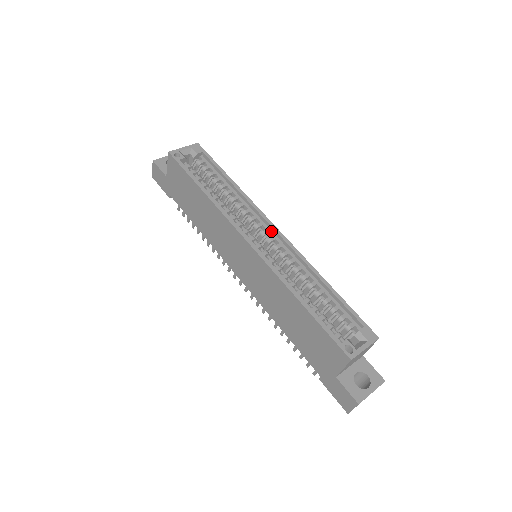
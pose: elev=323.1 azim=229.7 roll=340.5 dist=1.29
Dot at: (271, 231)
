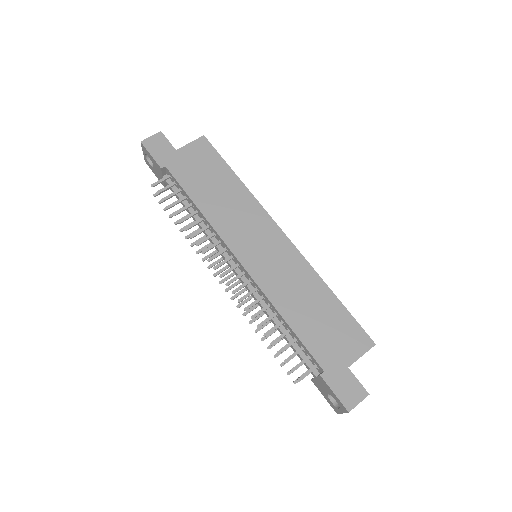
Dot at: occluded
